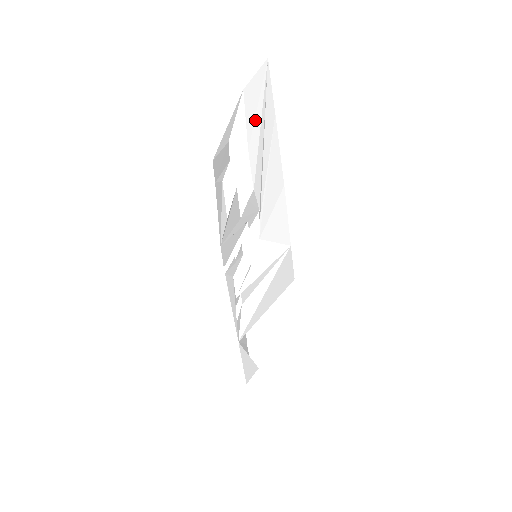
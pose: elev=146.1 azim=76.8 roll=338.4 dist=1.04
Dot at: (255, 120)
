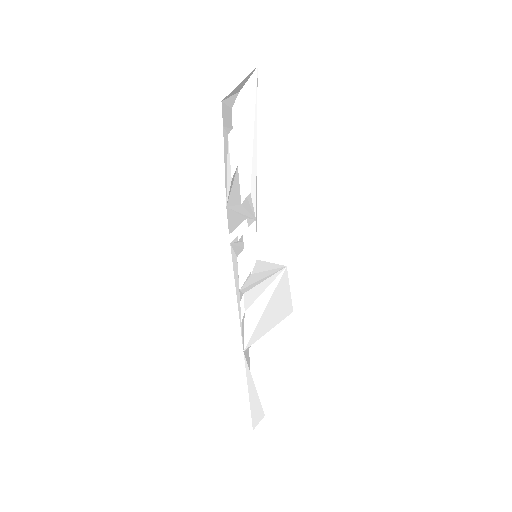
Dot at: (250, 121)
